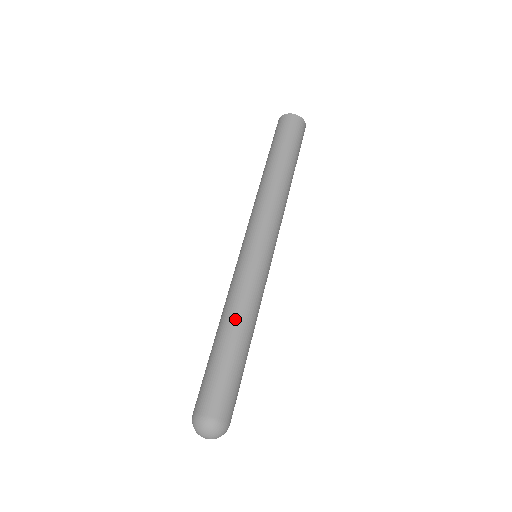
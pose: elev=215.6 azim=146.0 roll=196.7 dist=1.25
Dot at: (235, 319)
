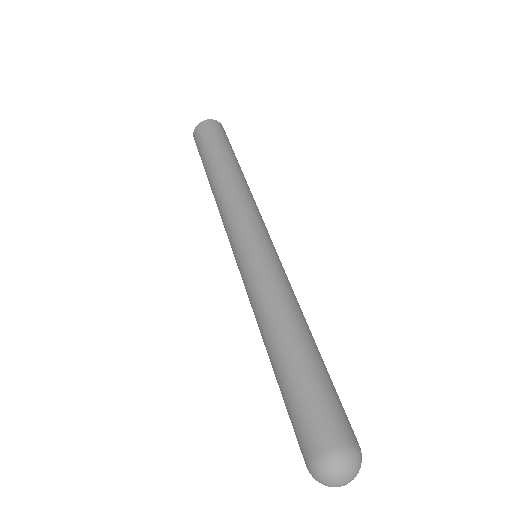
Dot at: (279, 322)
